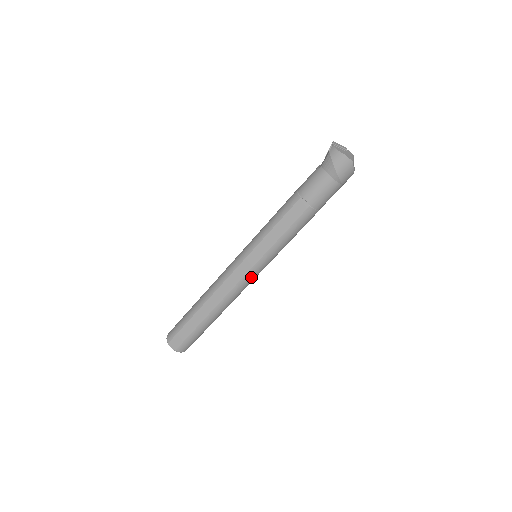
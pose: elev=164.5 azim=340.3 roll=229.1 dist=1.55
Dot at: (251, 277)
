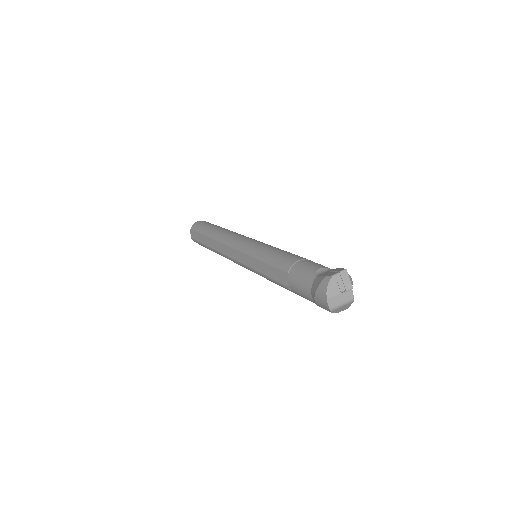
Dot at: occluded
